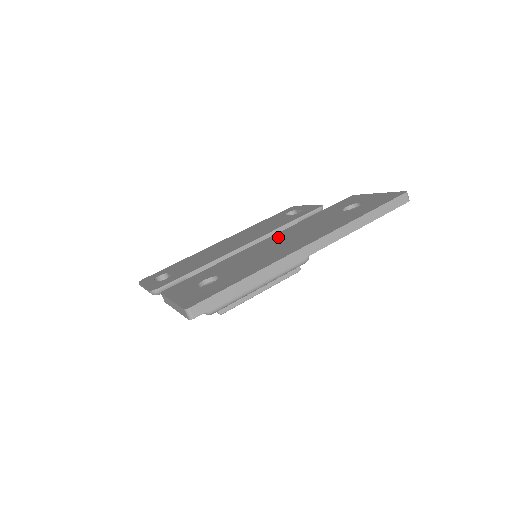
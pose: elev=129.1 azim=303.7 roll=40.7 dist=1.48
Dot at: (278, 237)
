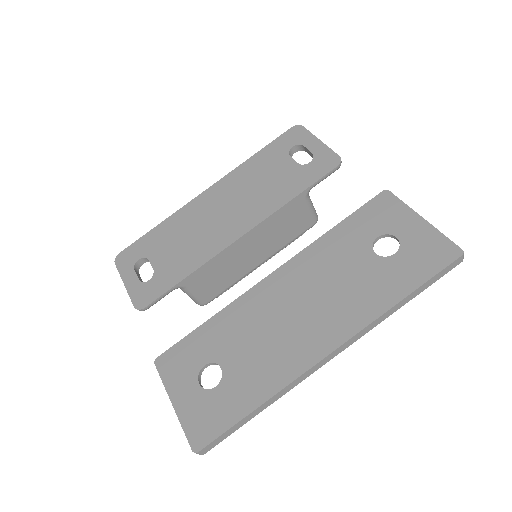
Dot at: (288, 283)
